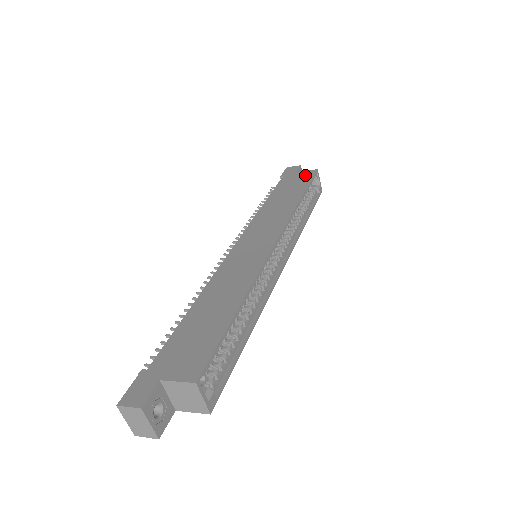
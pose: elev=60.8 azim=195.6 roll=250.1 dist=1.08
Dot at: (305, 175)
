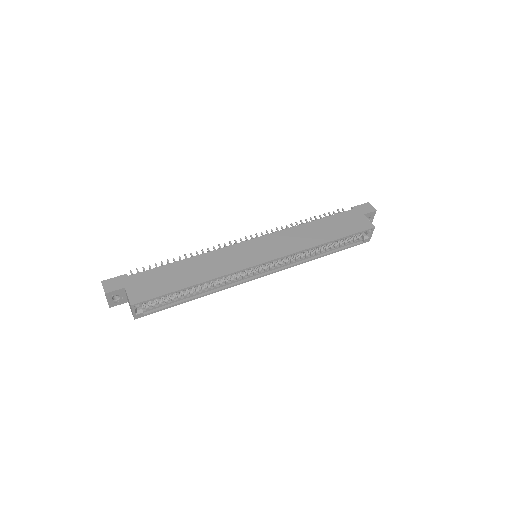
Dot at: (361, 224)
